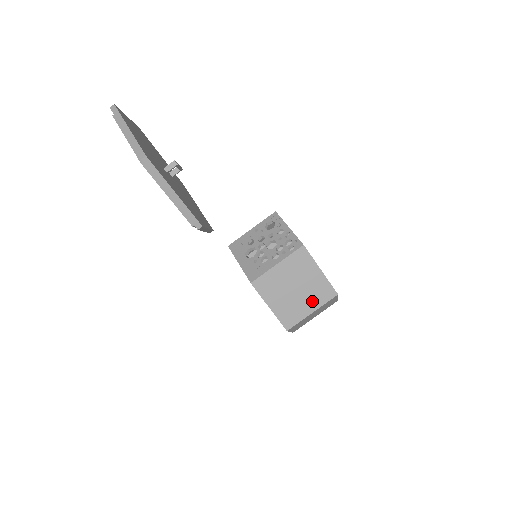
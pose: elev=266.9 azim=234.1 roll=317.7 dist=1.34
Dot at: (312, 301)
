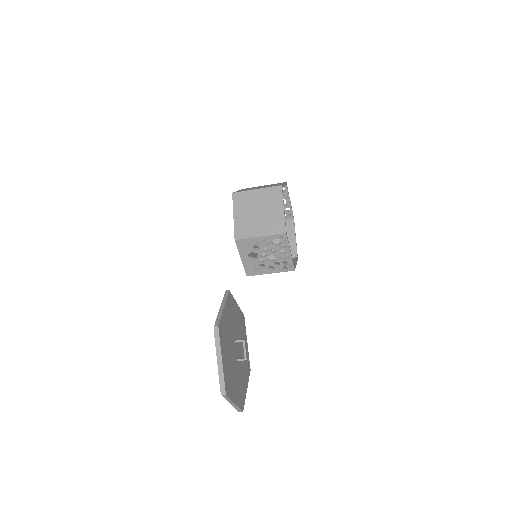
Dot at: occluded
